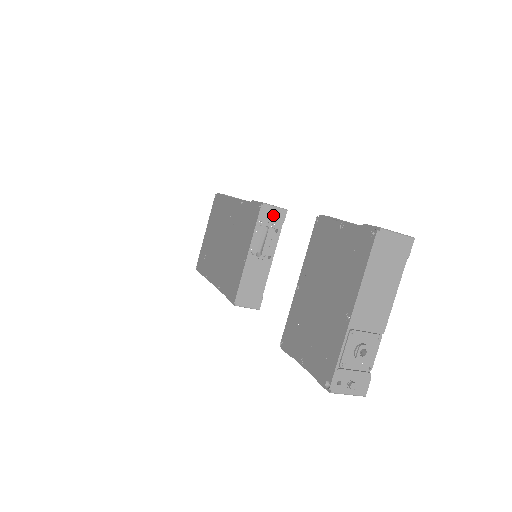
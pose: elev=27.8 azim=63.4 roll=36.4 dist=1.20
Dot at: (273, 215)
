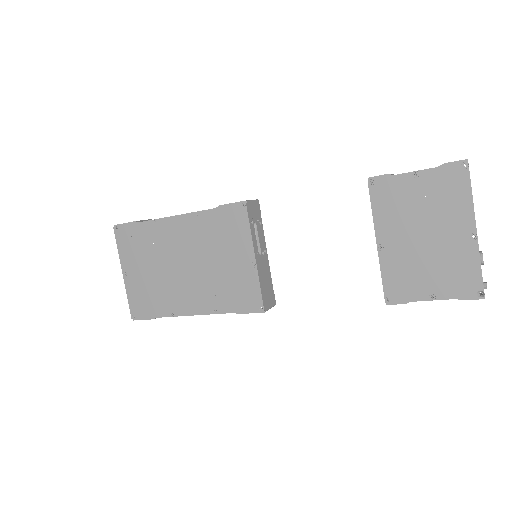
Dot at: (254, 209)
